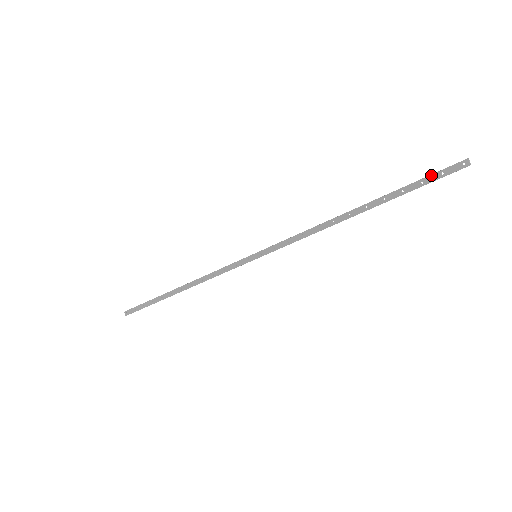
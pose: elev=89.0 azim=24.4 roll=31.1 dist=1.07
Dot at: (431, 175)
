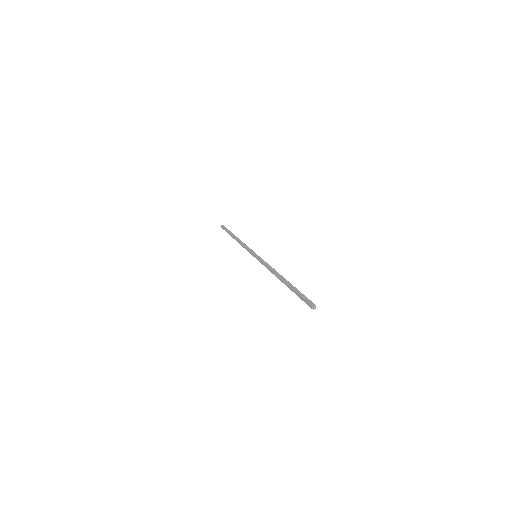
Dot at: (302, 297)
